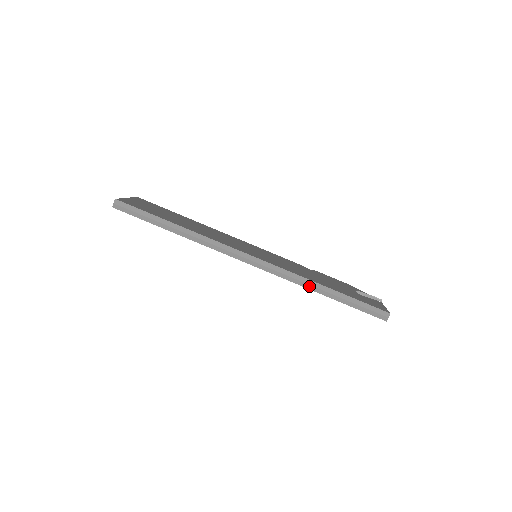
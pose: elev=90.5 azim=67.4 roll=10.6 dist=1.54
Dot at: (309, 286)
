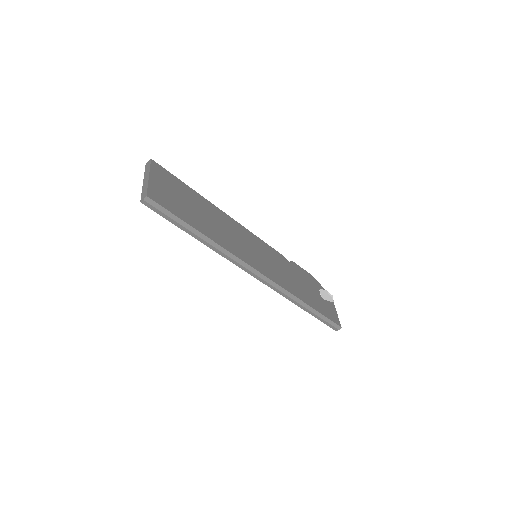
Dot at: (295, 302)
